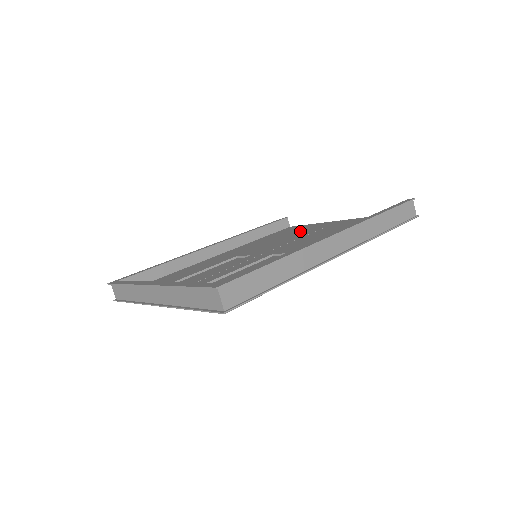
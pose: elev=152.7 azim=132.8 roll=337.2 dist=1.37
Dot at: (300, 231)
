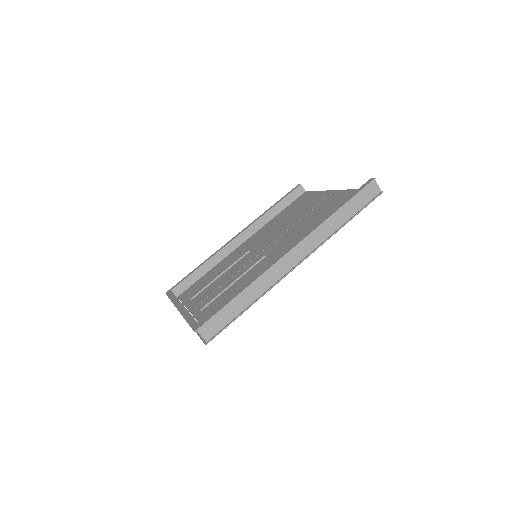
Dot at: (303, 207)
